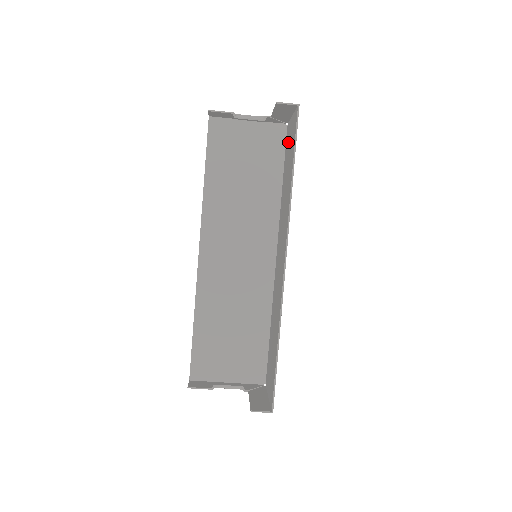
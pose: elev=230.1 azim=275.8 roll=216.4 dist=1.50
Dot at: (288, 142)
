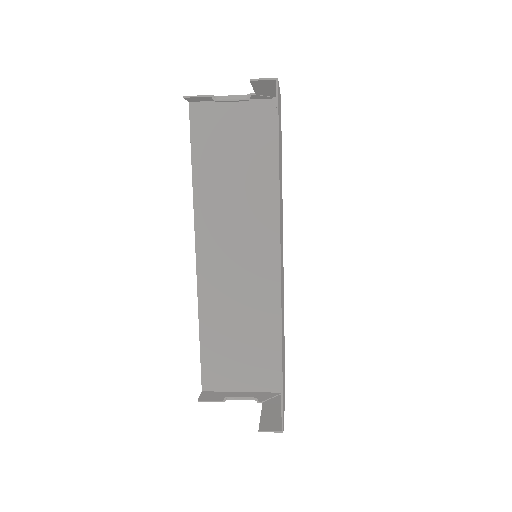
Dot at: occluded
